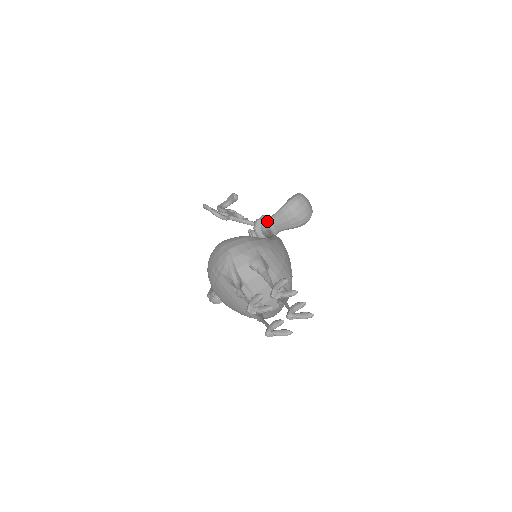
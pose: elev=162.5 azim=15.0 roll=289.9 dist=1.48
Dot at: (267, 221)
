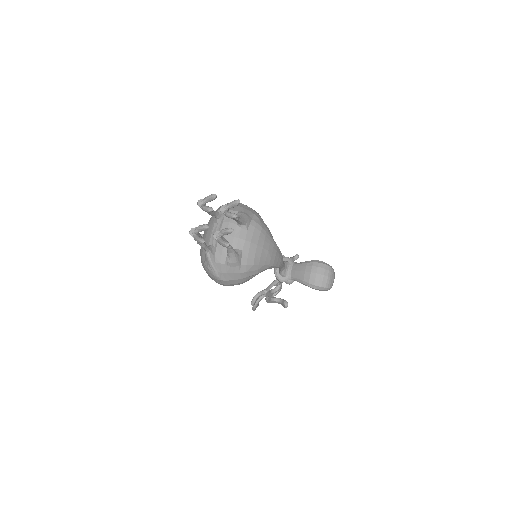
Dot at: (292, 263)
